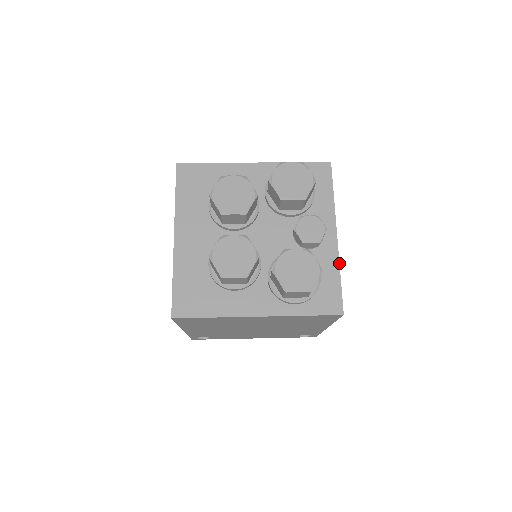
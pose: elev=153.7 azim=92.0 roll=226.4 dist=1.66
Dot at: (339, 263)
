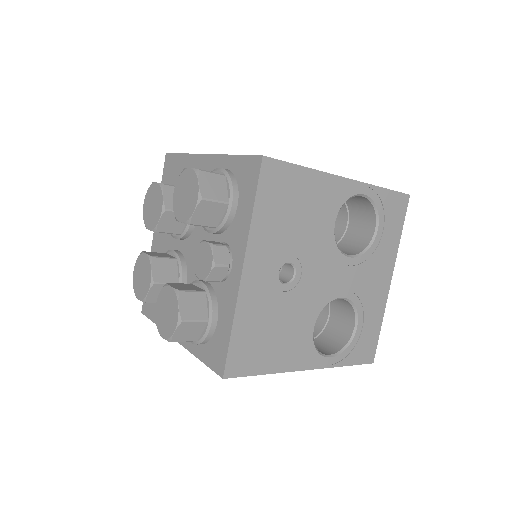
Dot at: (234, 311)
